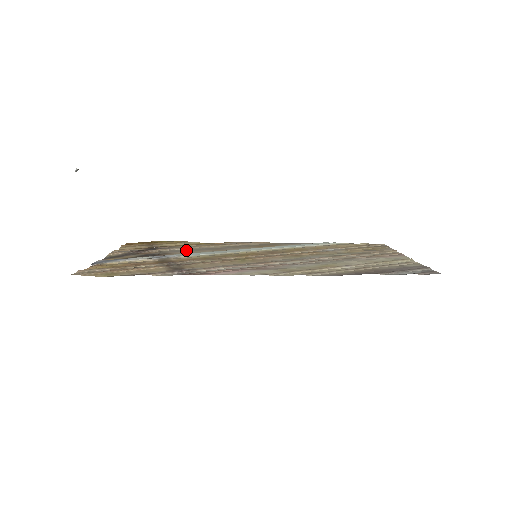
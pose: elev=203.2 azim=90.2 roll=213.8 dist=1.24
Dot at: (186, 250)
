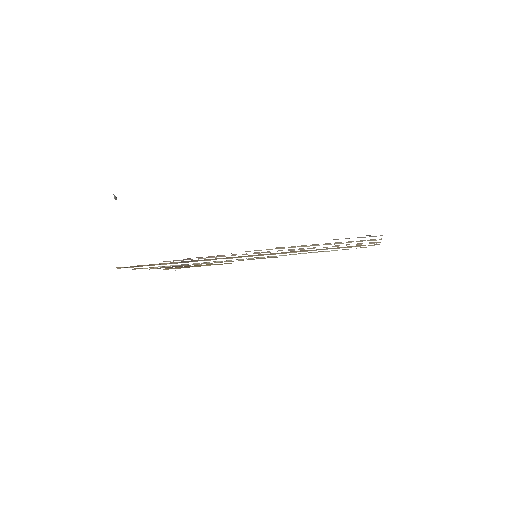
Dot at: occluded
